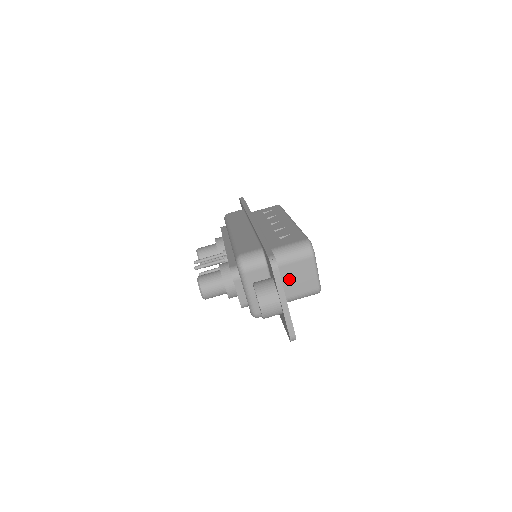
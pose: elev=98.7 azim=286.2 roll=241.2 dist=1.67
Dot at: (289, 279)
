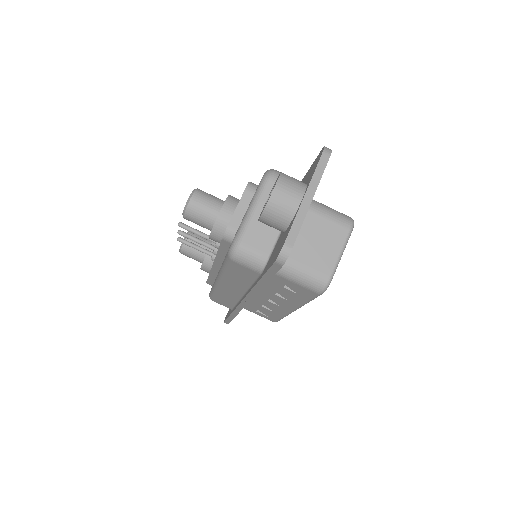
Dot at: (306, 235)
